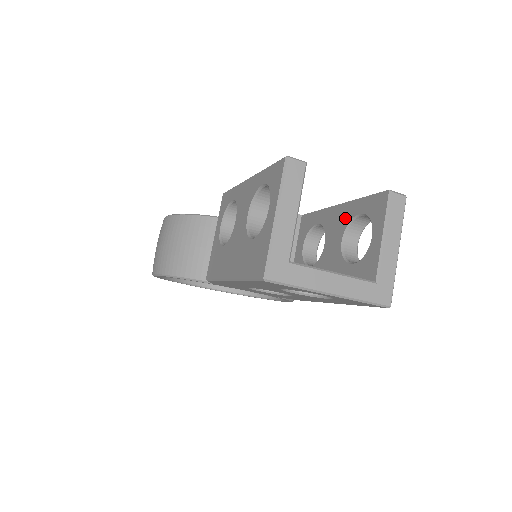
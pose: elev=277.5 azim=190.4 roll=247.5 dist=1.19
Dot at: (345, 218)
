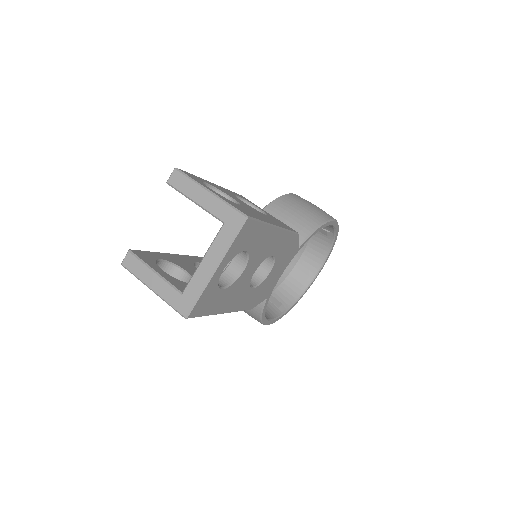
Dot at: occluded
